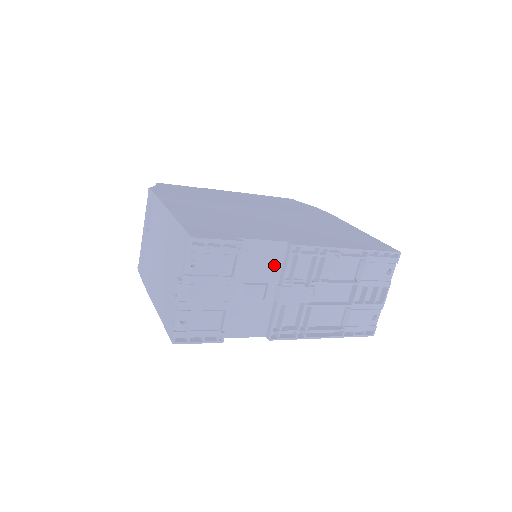
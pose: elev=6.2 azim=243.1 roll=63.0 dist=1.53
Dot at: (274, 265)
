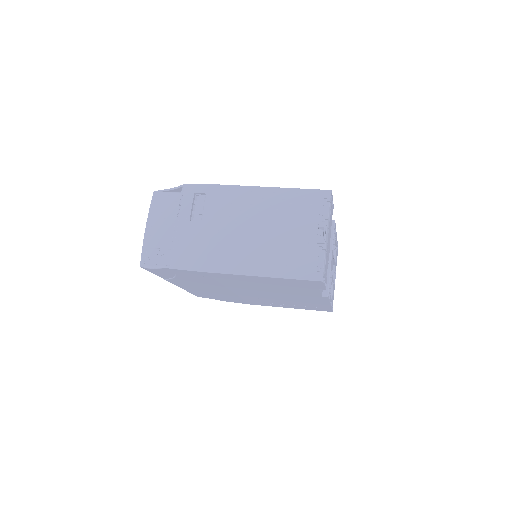
Dot at: occluded
